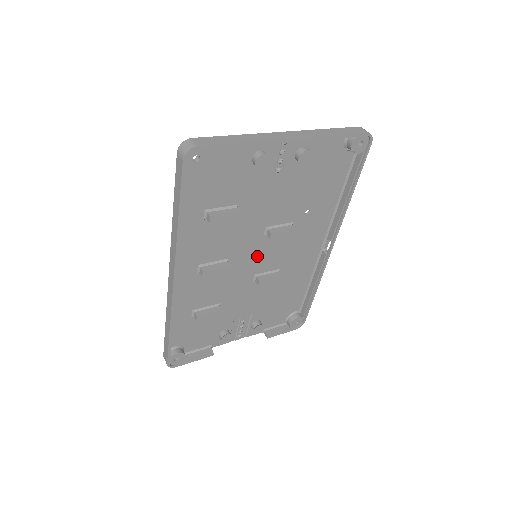
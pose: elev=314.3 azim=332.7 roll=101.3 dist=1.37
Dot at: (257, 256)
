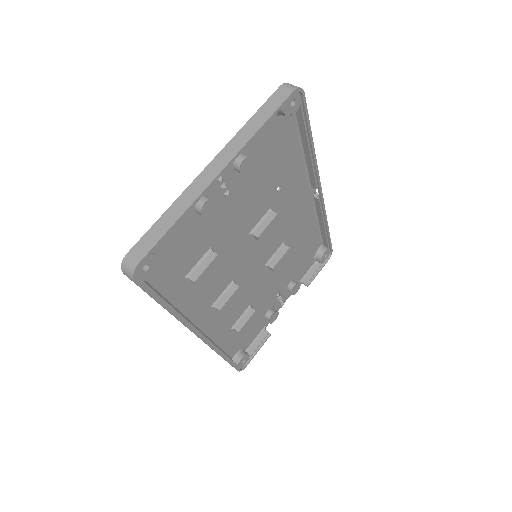
Dot at: (257, 254)
